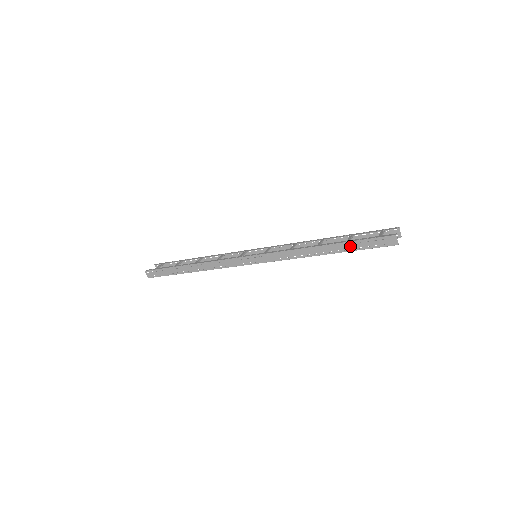
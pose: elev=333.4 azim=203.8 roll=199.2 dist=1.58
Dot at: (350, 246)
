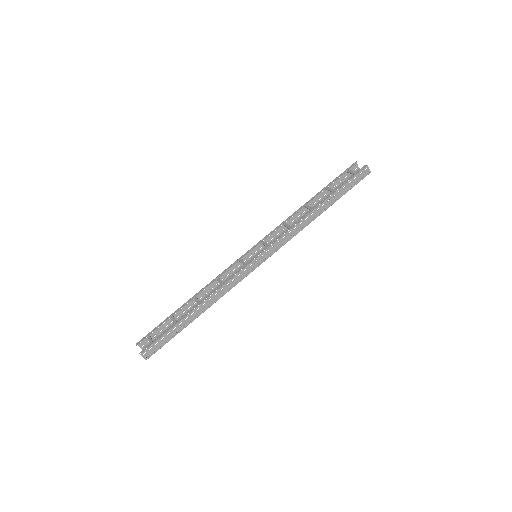
Dot at: (338, 194)
